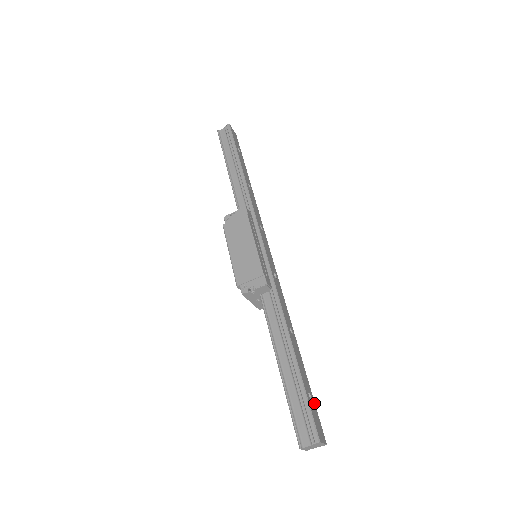
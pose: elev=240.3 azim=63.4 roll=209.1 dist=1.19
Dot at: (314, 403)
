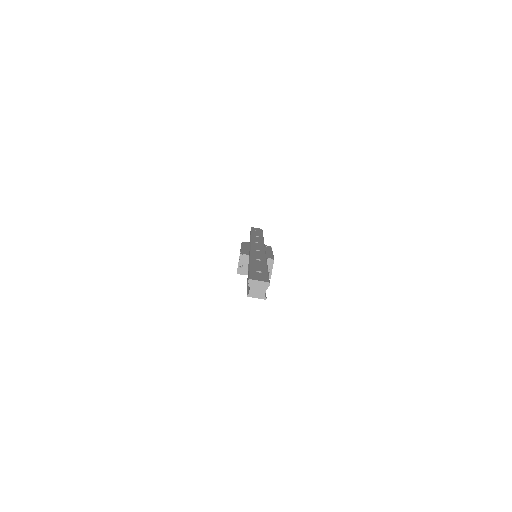
Dot at: (266, 274)
